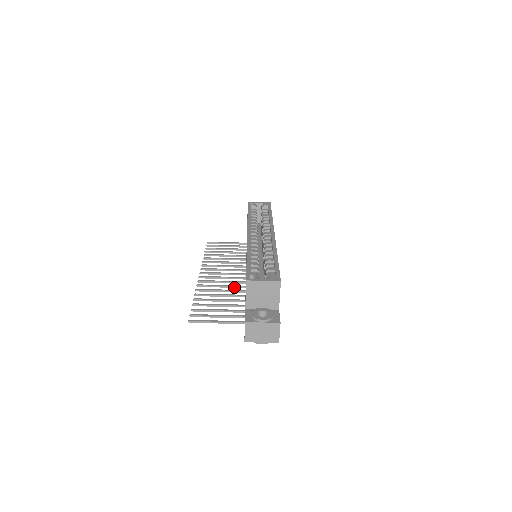
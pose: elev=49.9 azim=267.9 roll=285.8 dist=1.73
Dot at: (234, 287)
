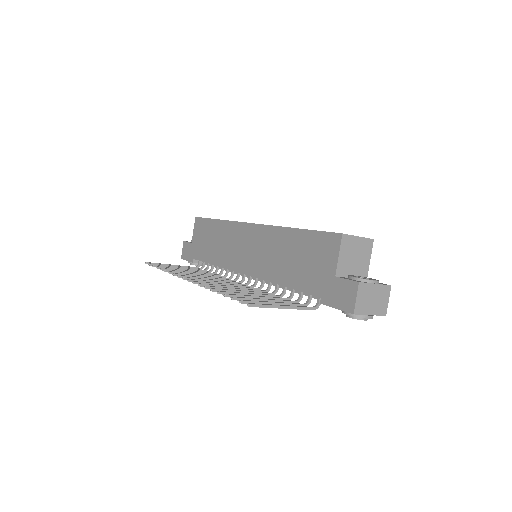
Dot at: occluded
